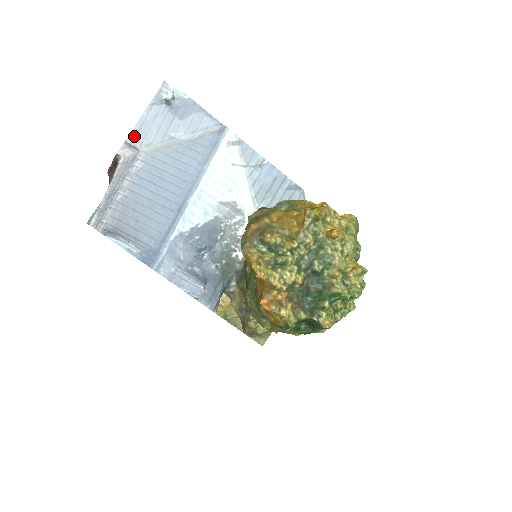
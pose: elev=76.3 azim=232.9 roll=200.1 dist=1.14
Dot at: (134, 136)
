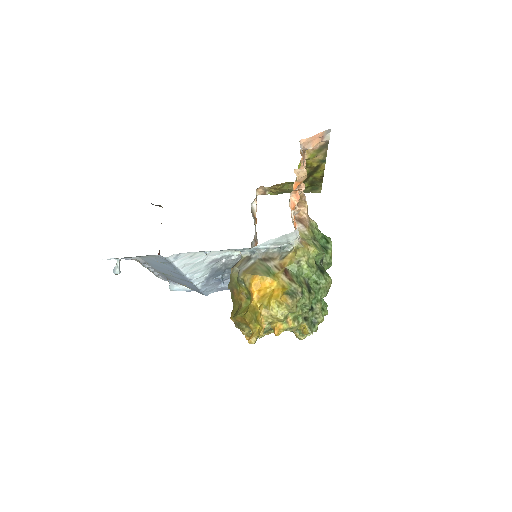
Dot at: (124, 258)
